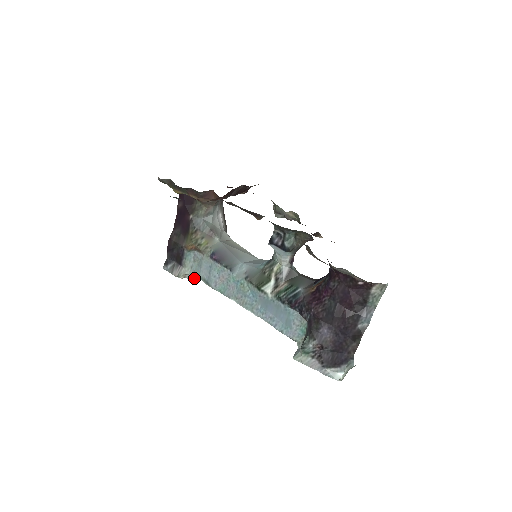
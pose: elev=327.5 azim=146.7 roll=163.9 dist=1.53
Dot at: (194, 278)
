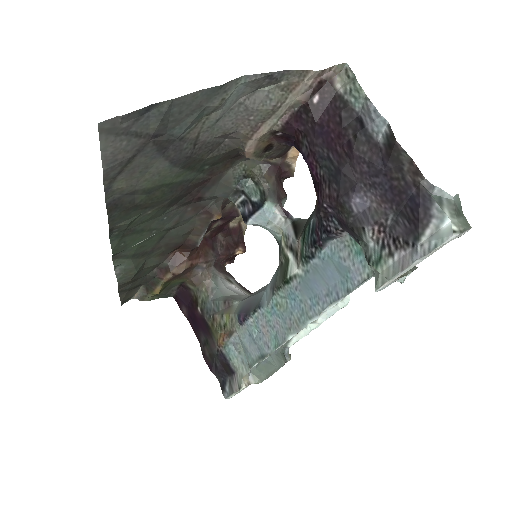
Dot at: (263, 378)
